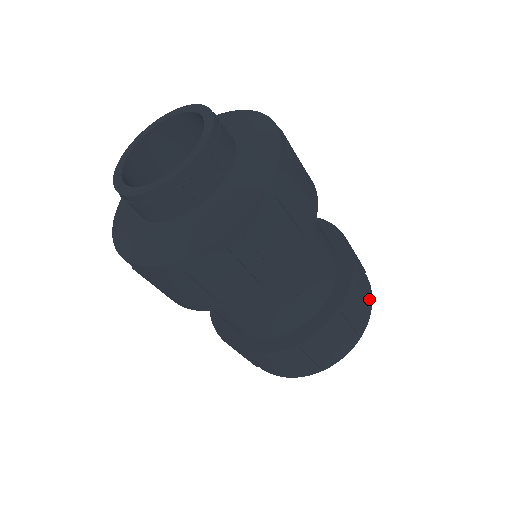
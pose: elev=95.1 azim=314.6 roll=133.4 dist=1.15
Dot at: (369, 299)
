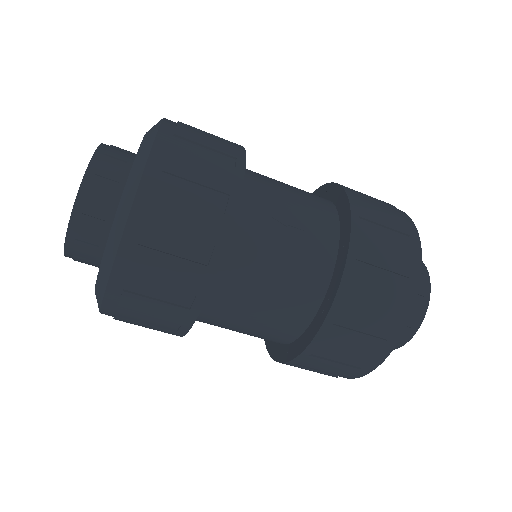
Dot at: (394, 208)
